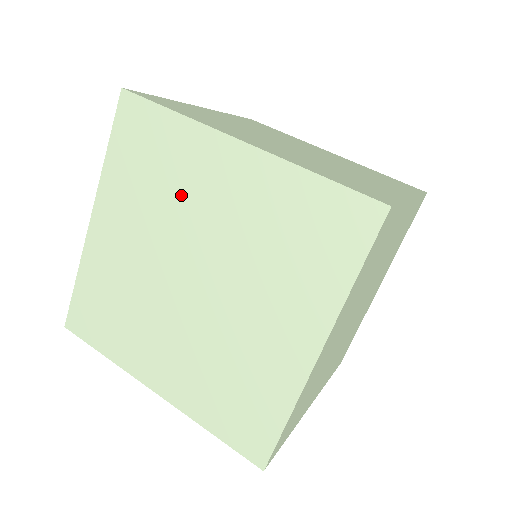
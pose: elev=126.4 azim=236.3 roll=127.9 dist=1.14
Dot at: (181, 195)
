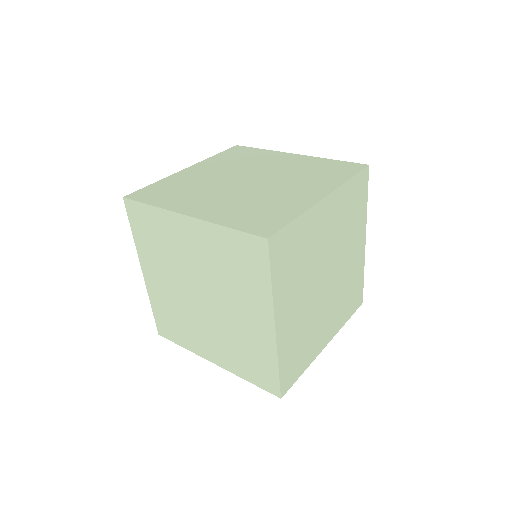
Dot at: (175, 251)
